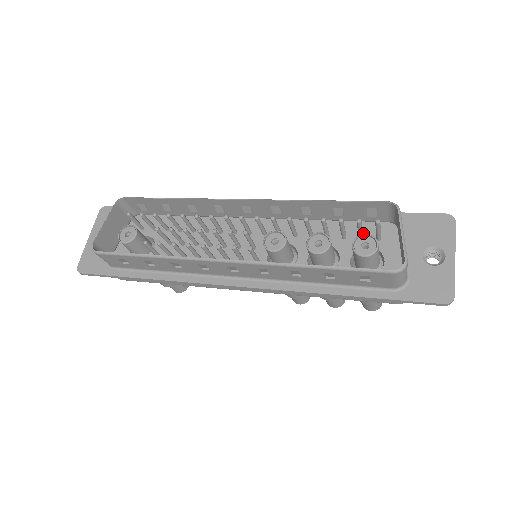
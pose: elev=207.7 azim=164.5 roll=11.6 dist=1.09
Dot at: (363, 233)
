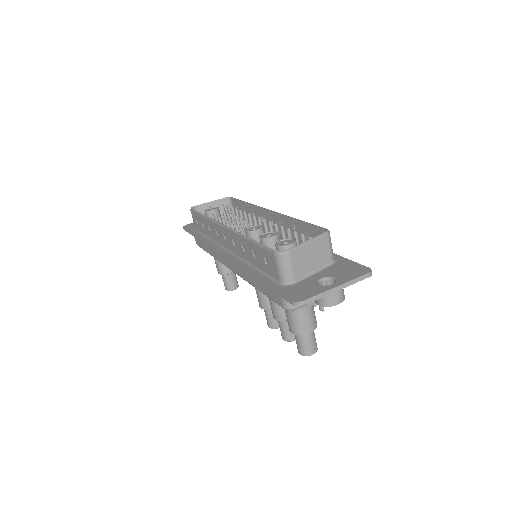
Dot at: occluded
